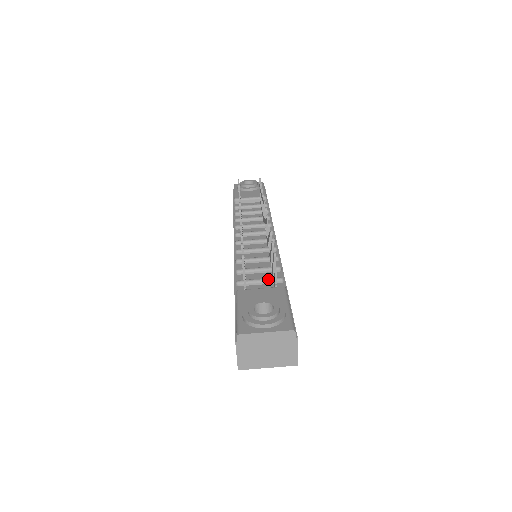
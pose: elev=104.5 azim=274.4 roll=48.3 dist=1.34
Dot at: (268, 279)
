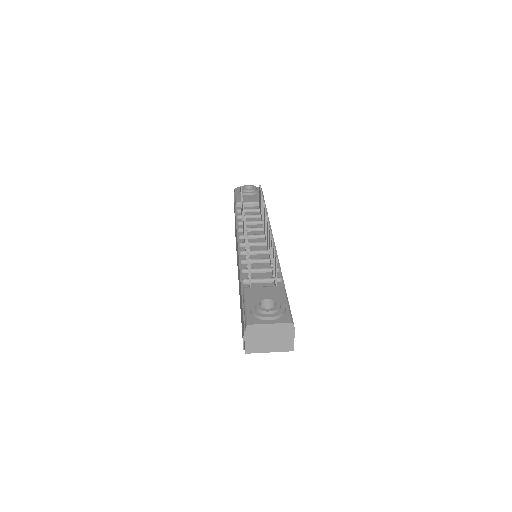
Dot at: (269, 278)
